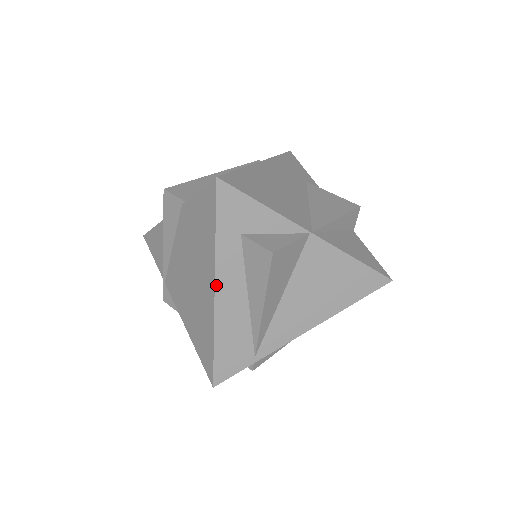
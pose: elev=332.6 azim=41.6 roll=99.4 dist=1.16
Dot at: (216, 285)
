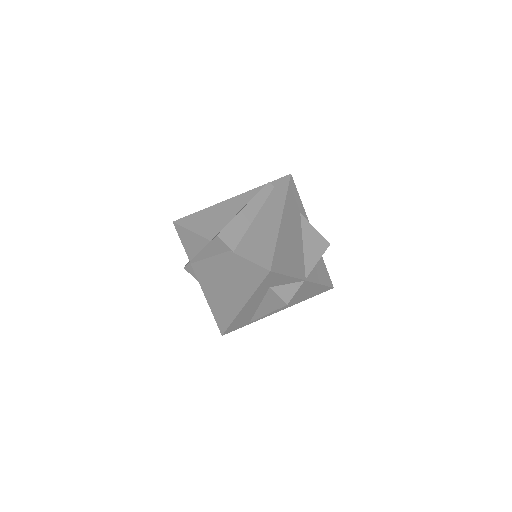
Dot at: (245, 305)
